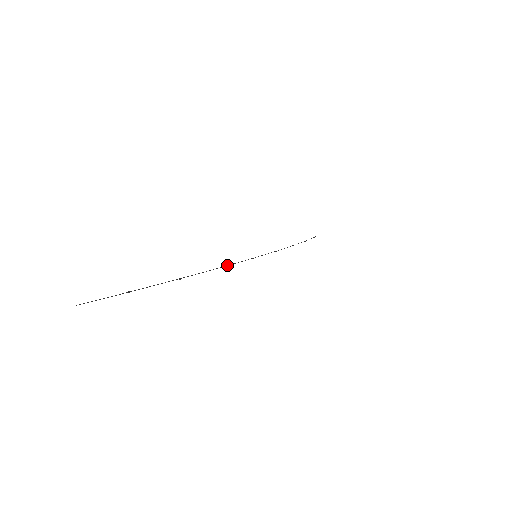
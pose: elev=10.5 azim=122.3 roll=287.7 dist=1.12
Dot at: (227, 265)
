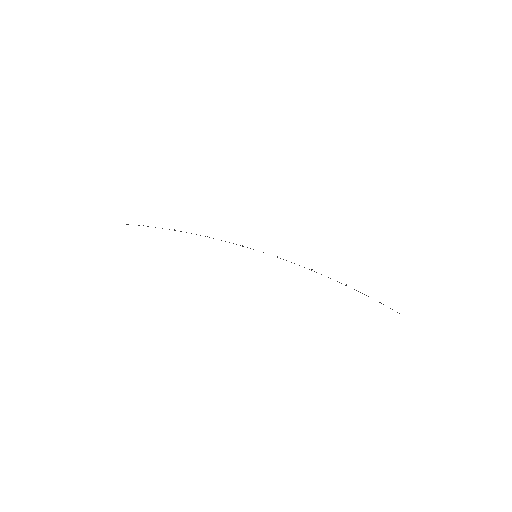
Dot at: occluded
